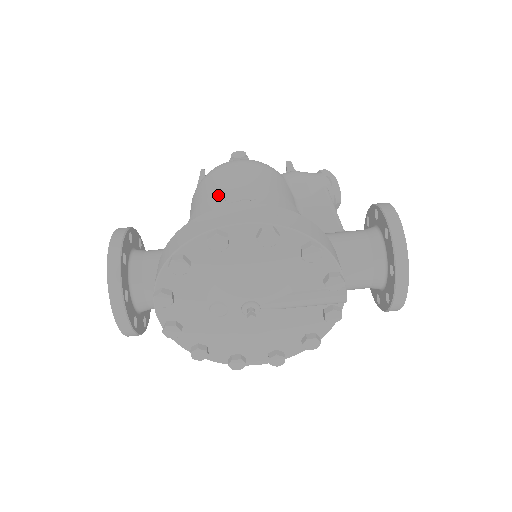
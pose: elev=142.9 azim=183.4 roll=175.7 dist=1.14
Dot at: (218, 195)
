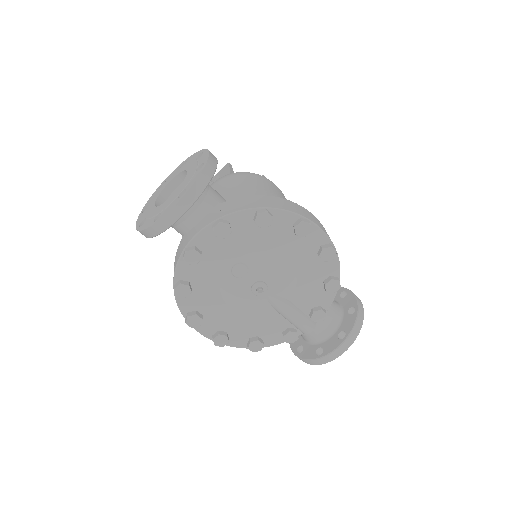
Dot at: occluded
